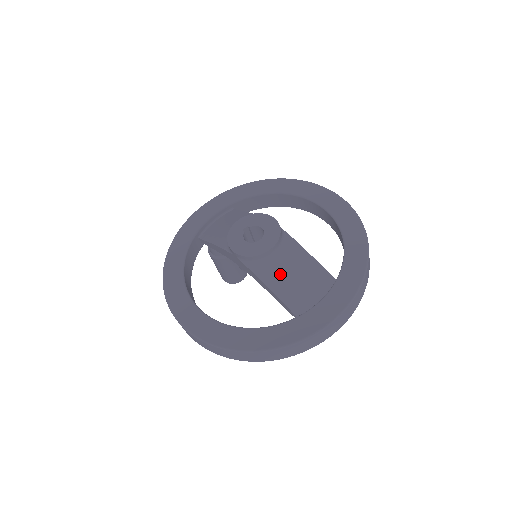
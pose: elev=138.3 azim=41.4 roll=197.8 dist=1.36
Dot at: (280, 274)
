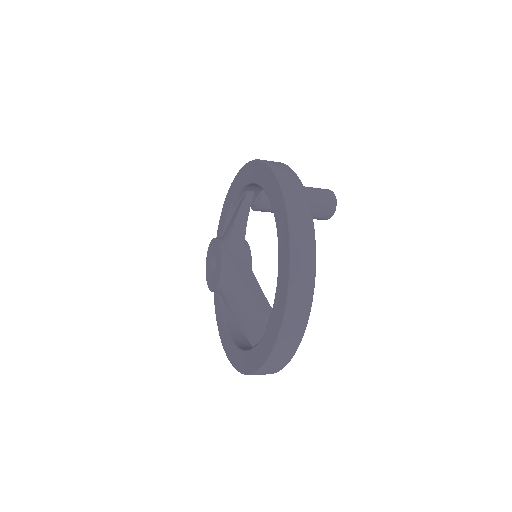
Dot at: (233, 308)
